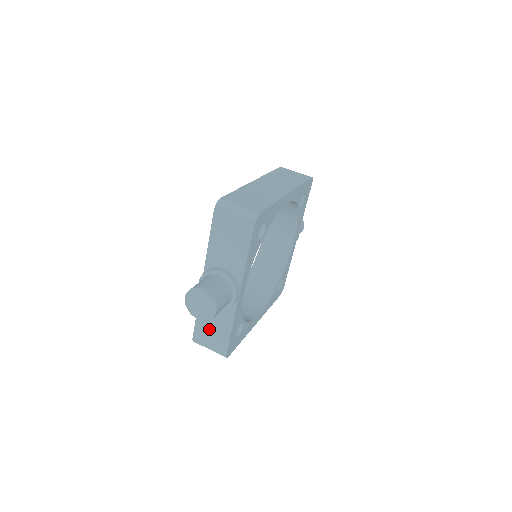
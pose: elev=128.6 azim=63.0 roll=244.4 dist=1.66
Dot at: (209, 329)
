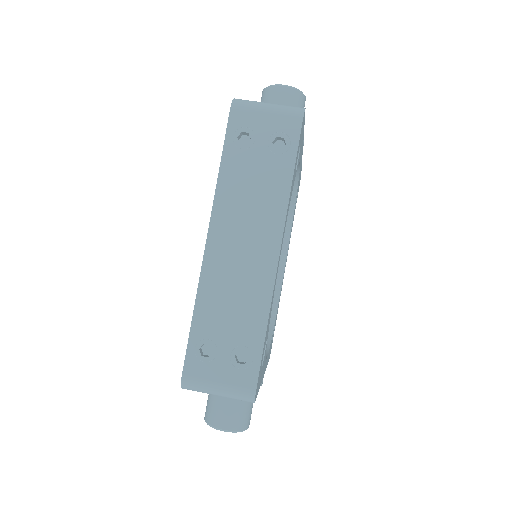
Dot at: occluded
